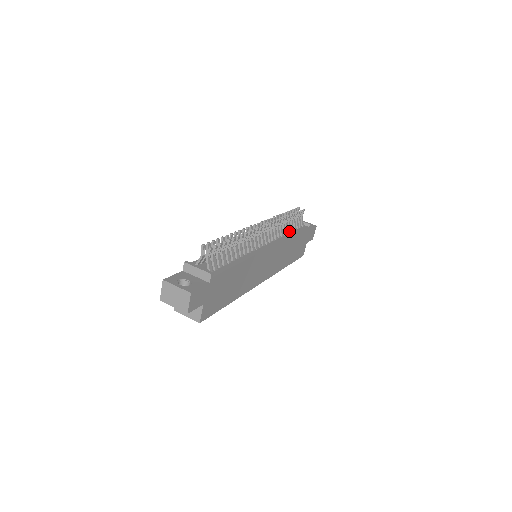
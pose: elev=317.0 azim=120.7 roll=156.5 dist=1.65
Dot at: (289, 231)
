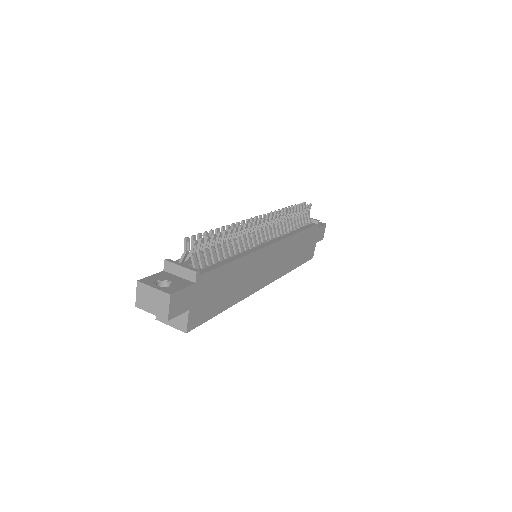
Dot at: (294, 228)
